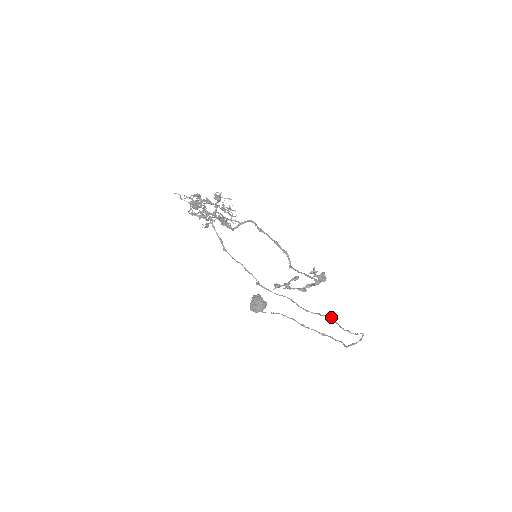
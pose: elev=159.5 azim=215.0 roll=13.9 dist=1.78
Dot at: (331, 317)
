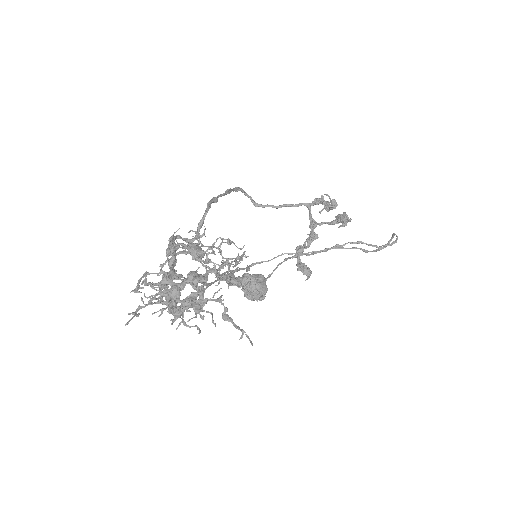
Dot at: (355, 242)
